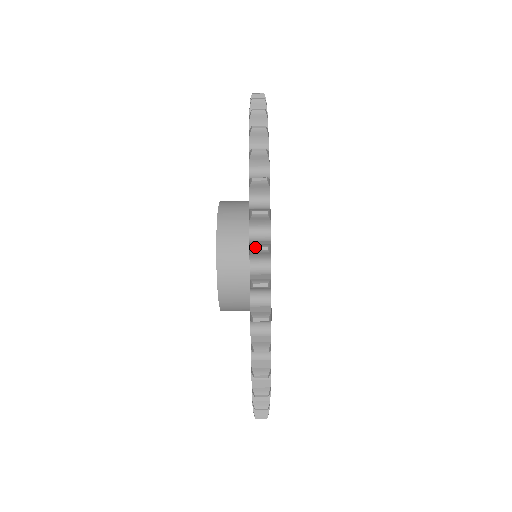
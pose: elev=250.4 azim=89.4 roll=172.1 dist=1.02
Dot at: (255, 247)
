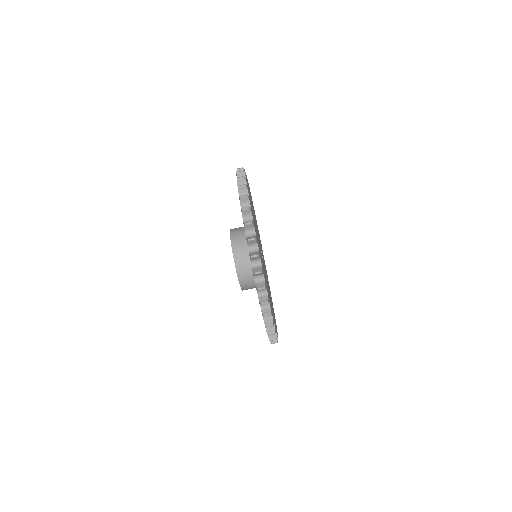
Dot at: (252, 256)
